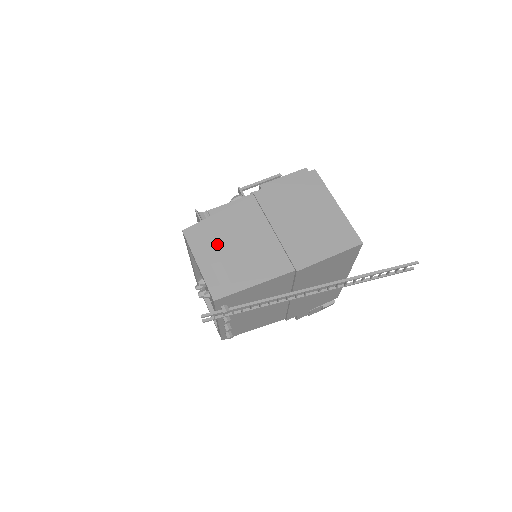
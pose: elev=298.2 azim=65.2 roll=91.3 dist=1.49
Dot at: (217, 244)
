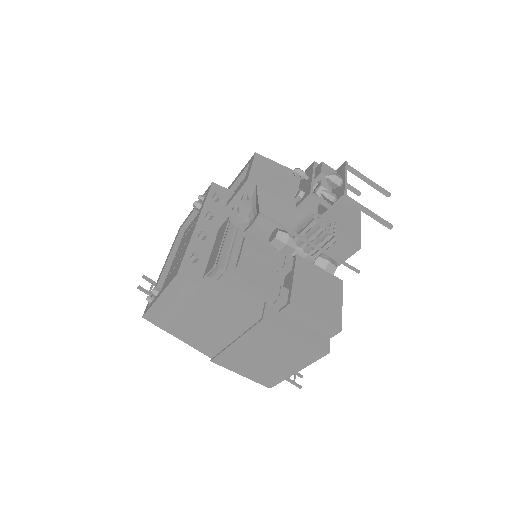
Dot at: (188, 305)
